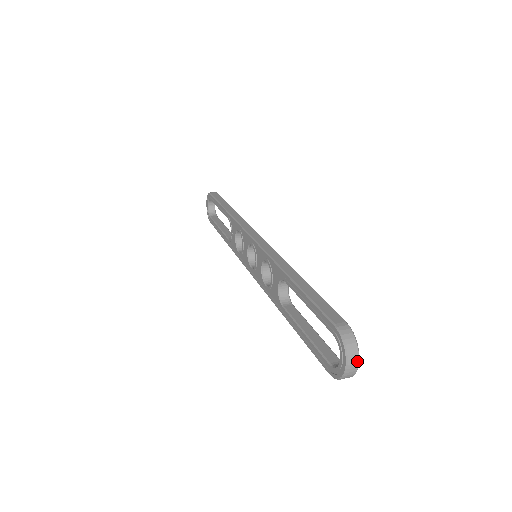
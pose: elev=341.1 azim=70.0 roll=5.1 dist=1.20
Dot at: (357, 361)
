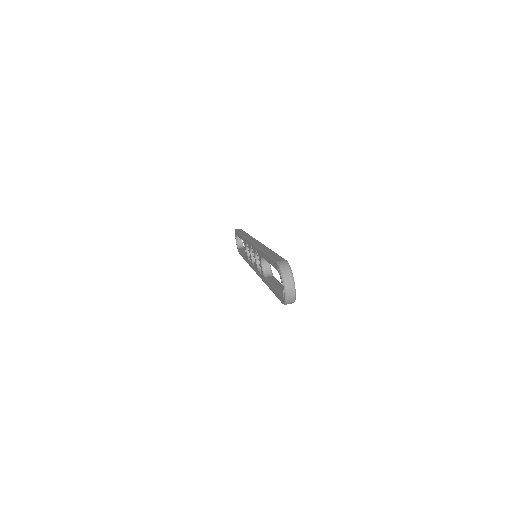
Dot at: (292, 283)
